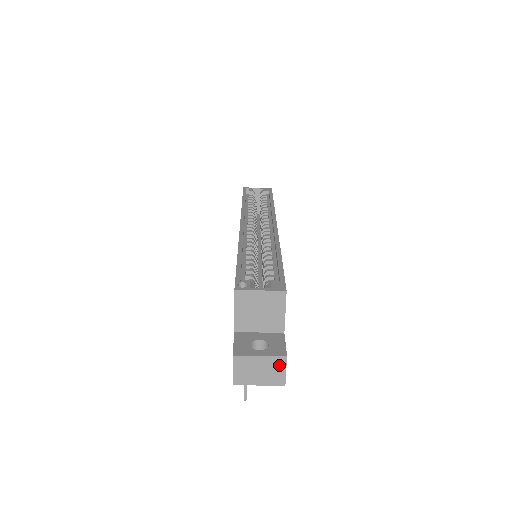
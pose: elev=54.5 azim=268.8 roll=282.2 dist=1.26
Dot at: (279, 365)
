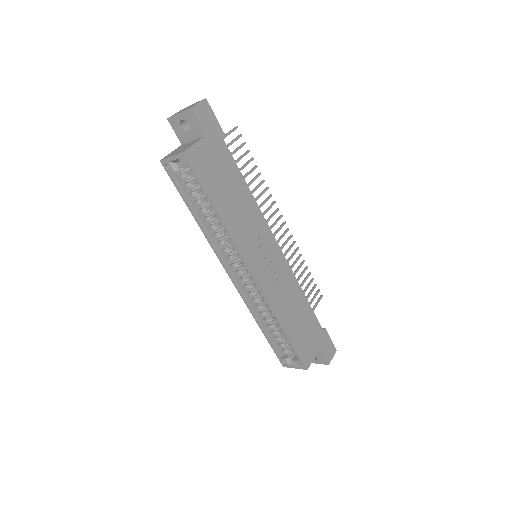
Dot at: occluded
